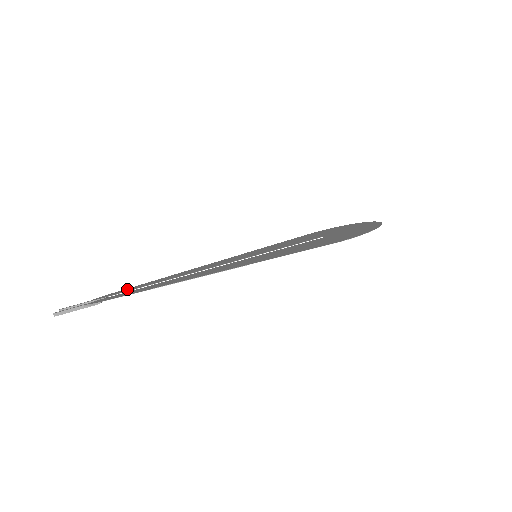
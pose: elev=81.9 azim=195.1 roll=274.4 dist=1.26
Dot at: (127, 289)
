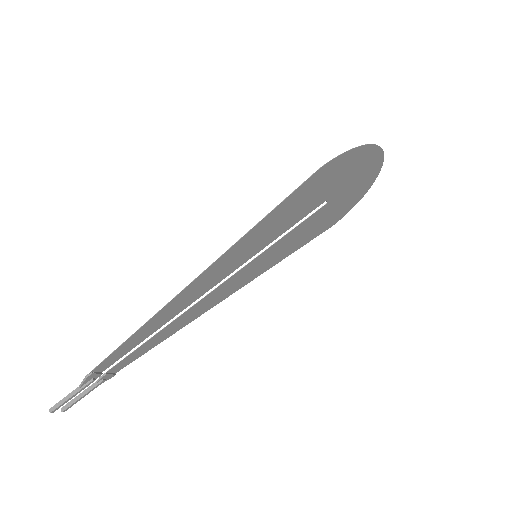
Dot at: (131, 359)
